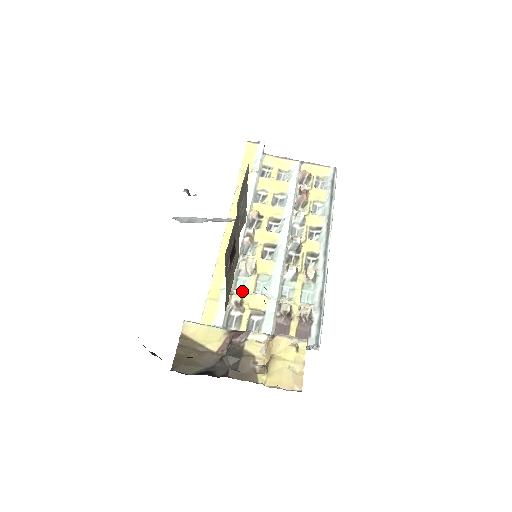
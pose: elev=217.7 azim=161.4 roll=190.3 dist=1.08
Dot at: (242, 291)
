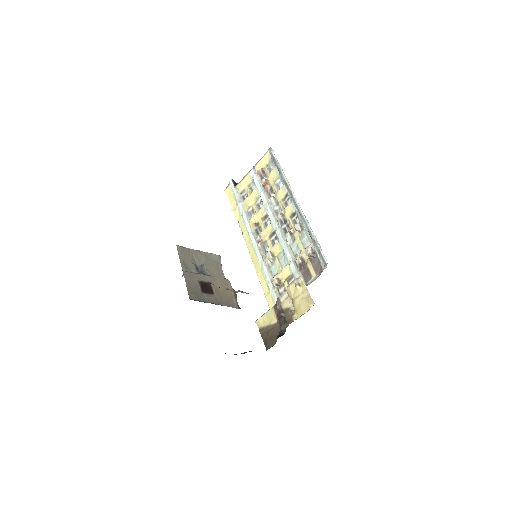
Dot at: (276, 275)
